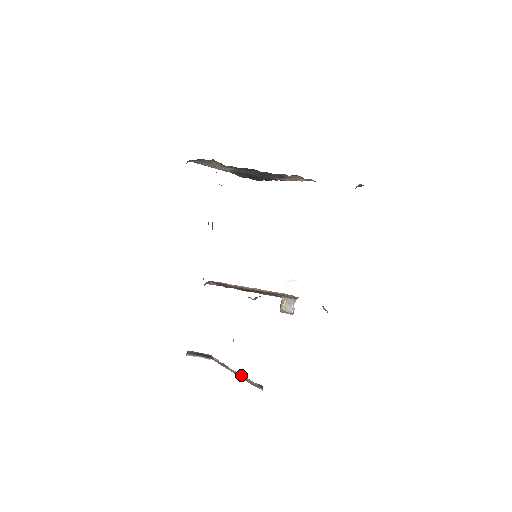
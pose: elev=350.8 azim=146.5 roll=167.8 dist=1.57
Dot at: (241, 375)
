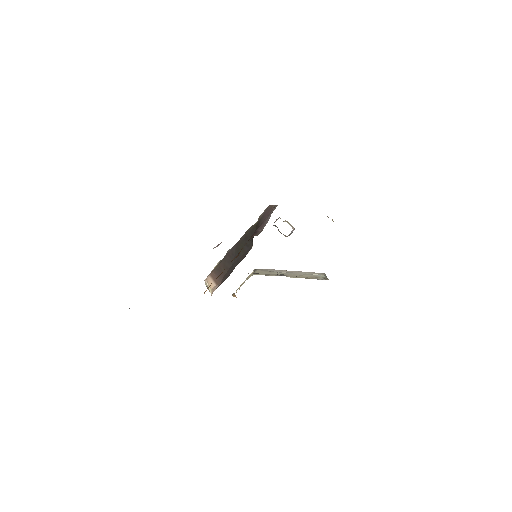
Dot at: occluded
